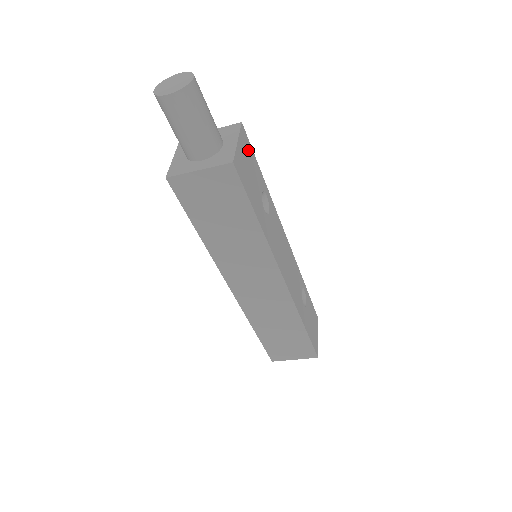
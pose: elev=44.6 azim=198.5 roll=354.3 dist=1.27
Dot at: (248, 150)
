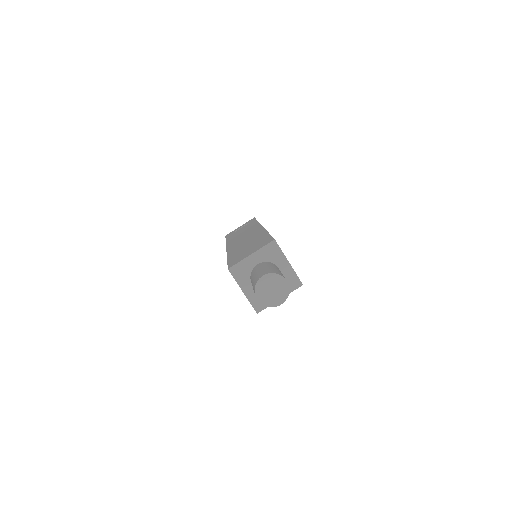
Dot at: occluded
